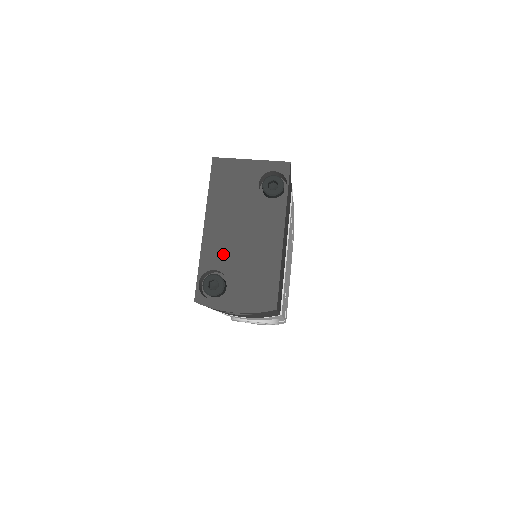
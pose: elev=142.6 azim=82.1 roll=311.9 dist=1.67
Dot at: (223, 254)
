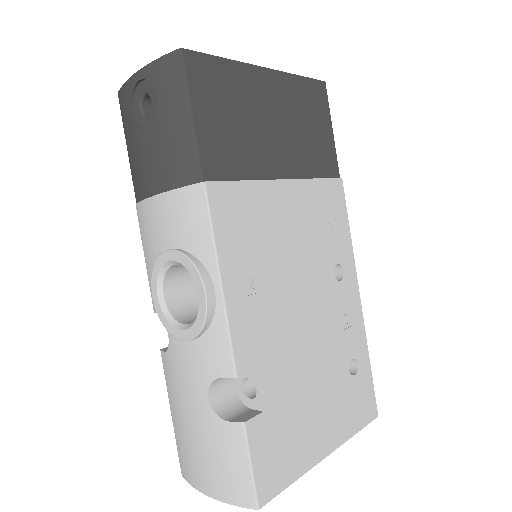
Dot at: occluded
